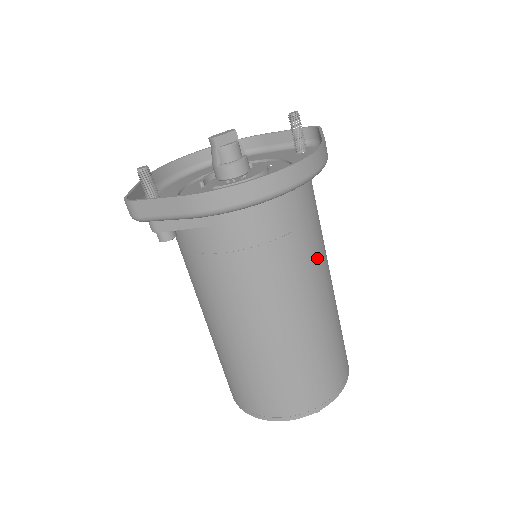
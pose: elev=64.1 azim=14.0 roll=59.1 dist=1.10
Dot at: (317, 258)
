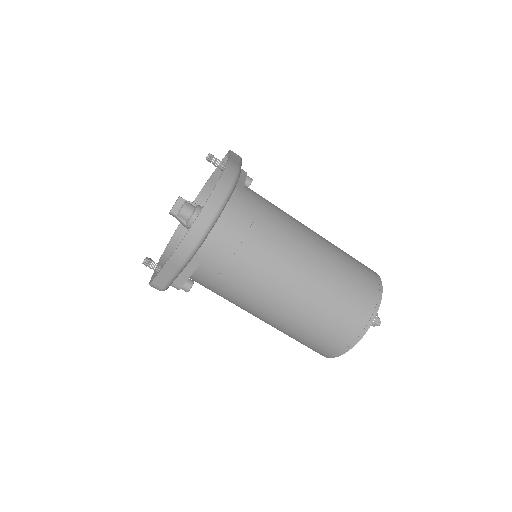
Dot at: (284, 230)
